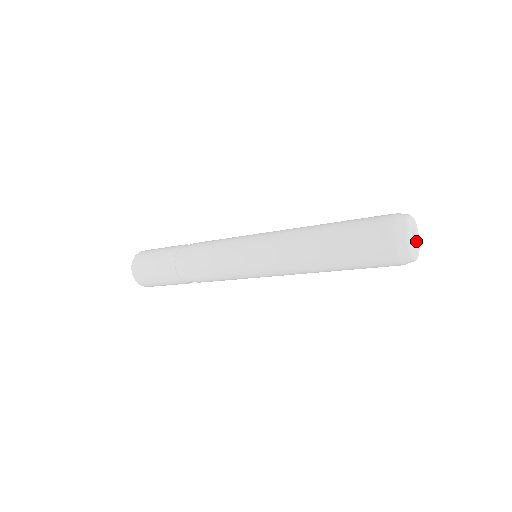
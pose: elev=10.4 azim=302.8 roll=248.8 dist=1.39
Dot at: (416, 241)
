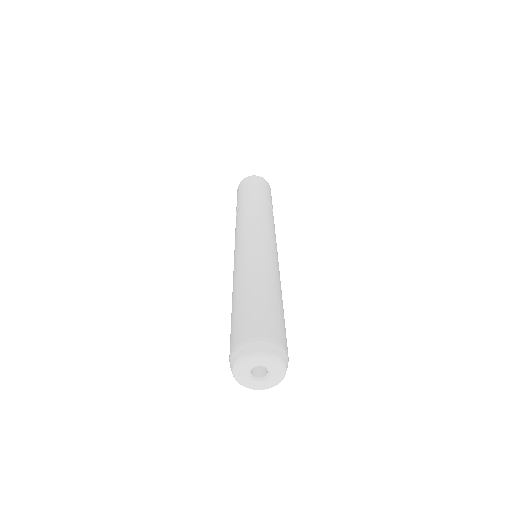
Dot at: (264, 379)
